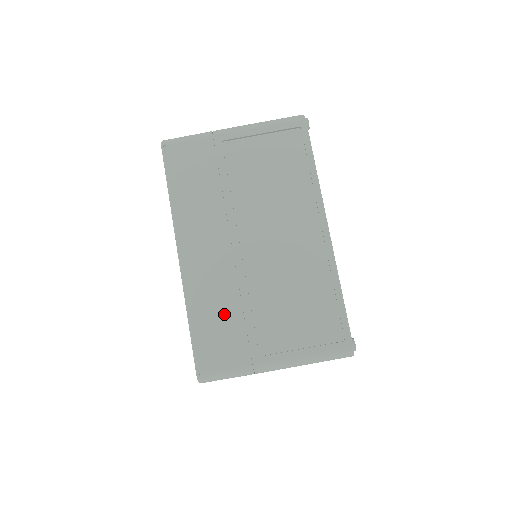
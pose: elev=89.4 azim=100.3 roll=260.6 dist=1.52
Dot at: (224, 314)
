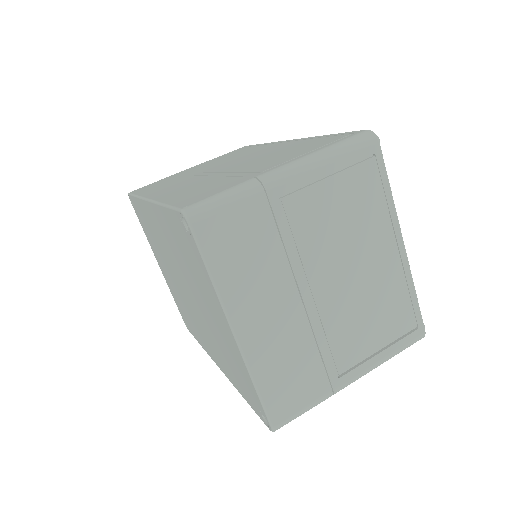
Dot at: (205, 186)
